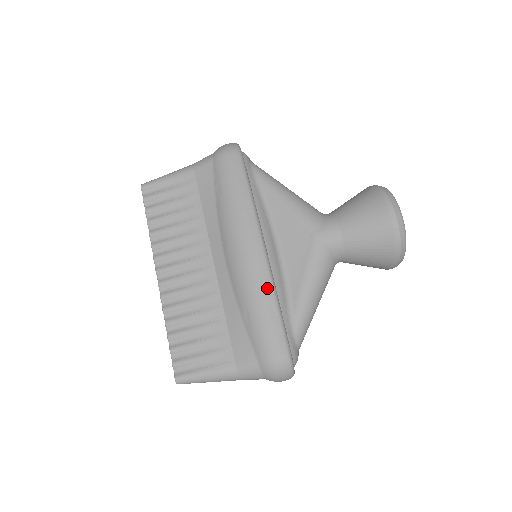
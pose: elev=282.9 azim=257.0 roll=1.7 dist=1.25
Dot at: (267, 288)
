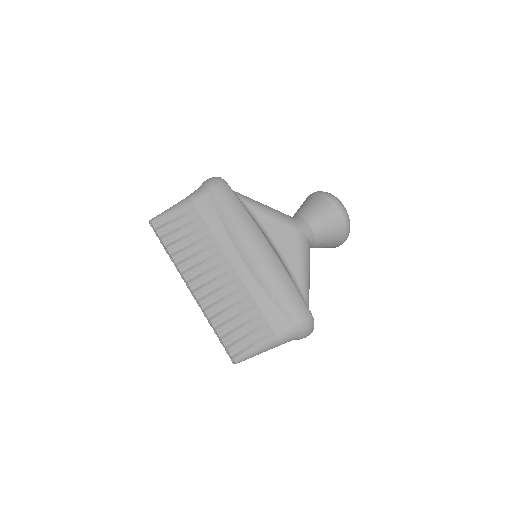
Dot at: (283, 272)
